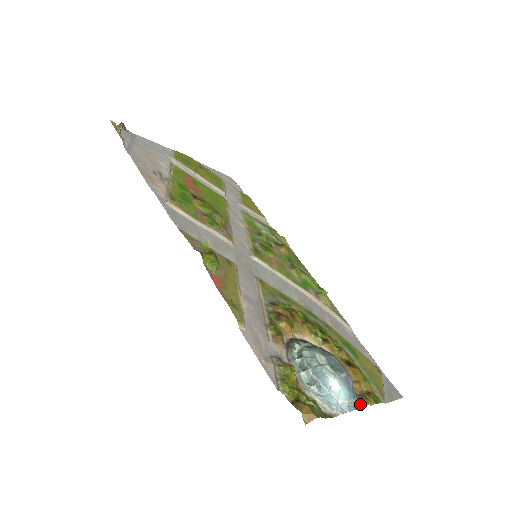
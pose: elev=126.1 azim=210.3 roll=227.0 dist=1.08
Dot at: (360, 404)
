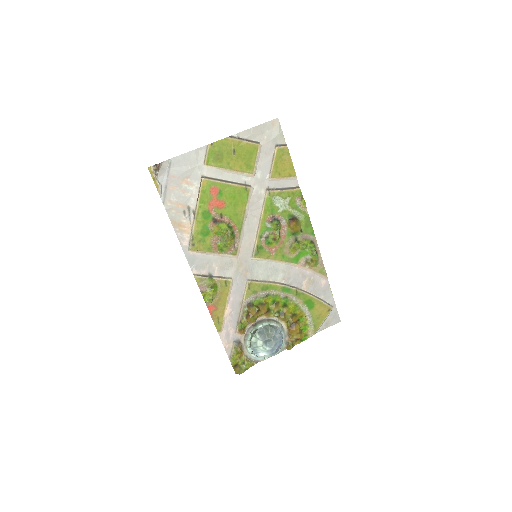
Dot at: (286, 347)
